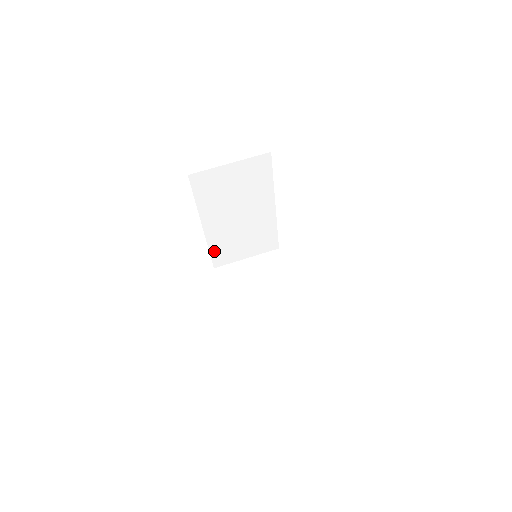
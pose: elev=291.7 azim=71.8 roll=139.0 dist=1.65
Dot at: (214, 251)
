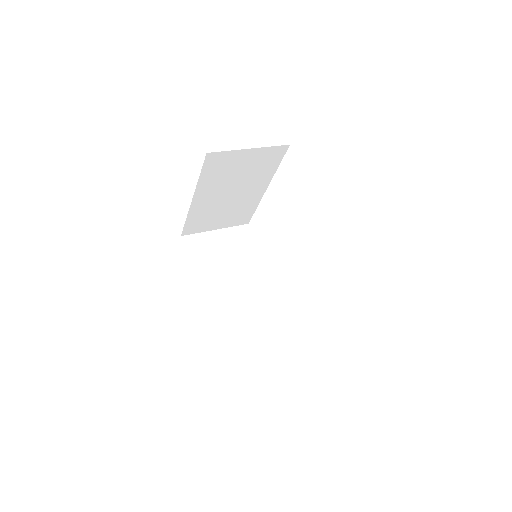
Dot at: (223, 335)
